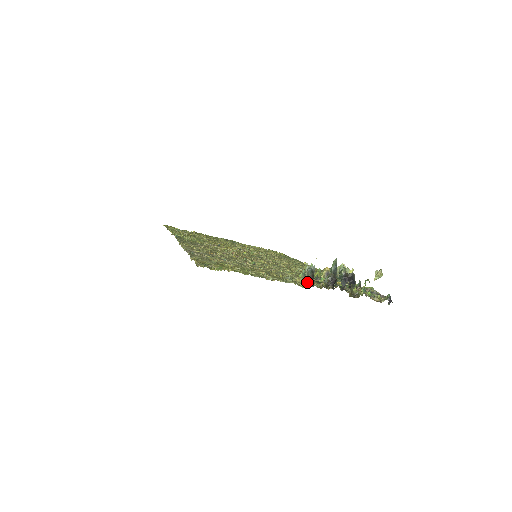
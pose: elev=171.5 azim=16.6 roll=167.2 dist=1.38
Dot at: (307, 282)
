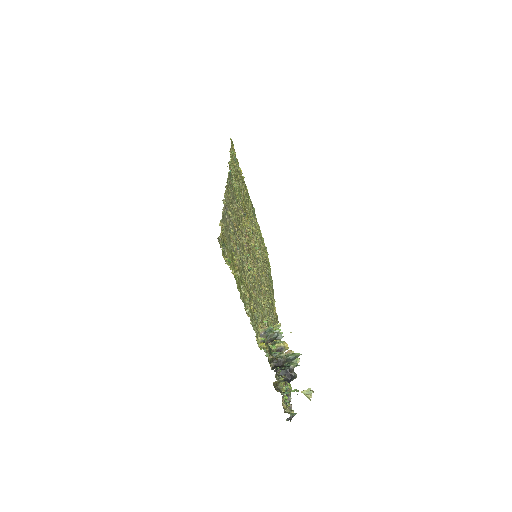
Dot at: occluded
